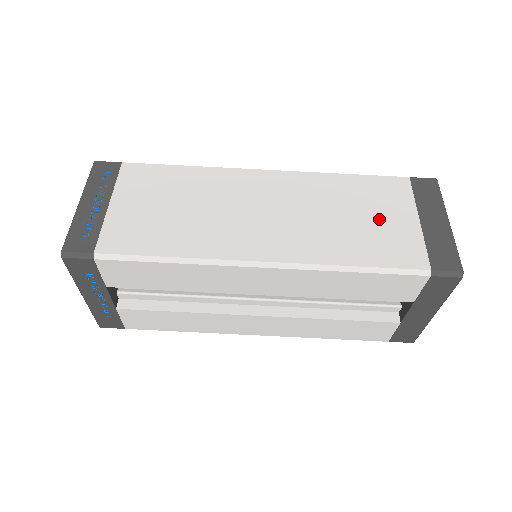
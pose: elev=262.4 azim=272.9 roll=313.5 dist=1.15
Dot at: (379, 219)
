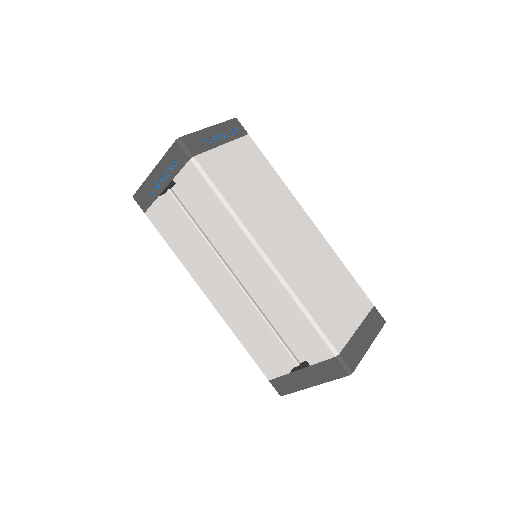
Dot at: (340, 305)
